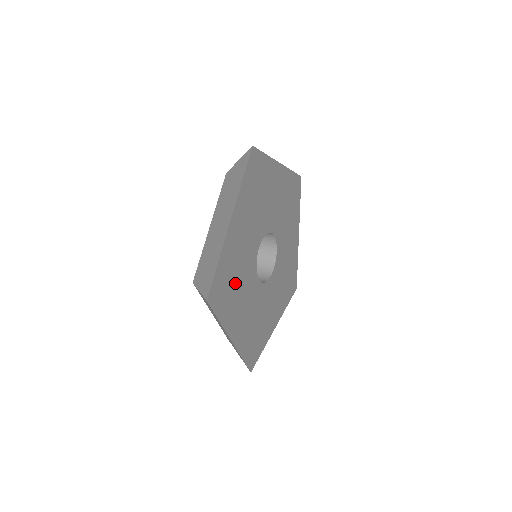
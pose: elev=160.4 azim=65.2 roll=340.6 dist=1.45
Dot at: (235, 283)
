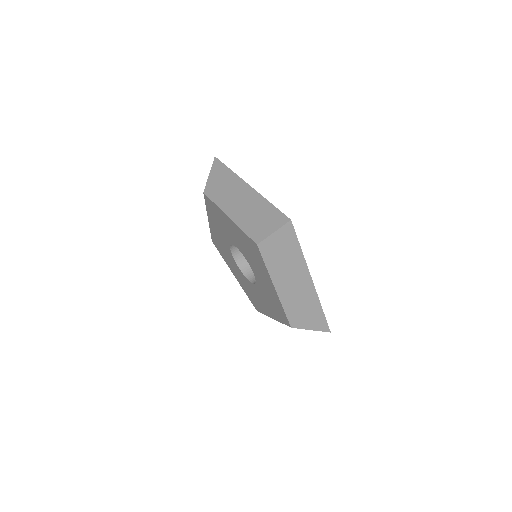
Dot at: occluded
